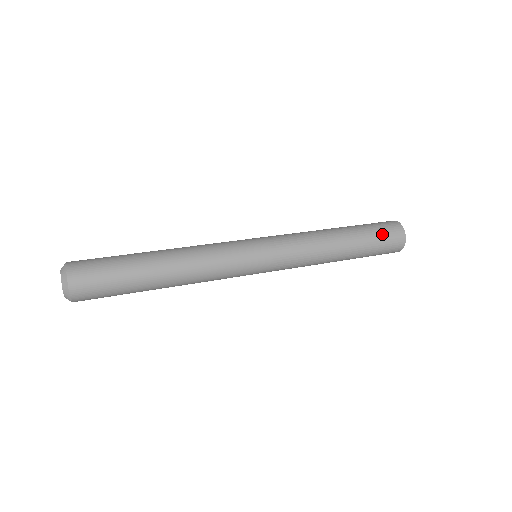
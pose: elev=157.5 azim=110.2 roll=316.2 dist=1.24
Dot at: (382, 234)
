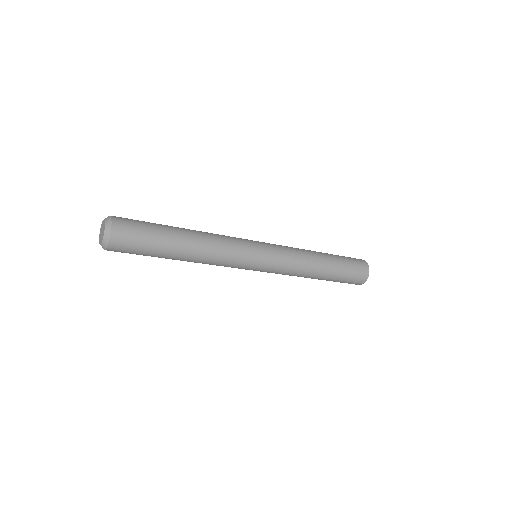
Dot at: (353, 268)
